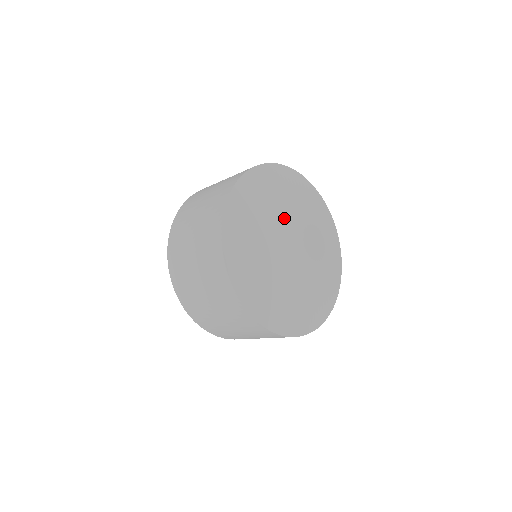
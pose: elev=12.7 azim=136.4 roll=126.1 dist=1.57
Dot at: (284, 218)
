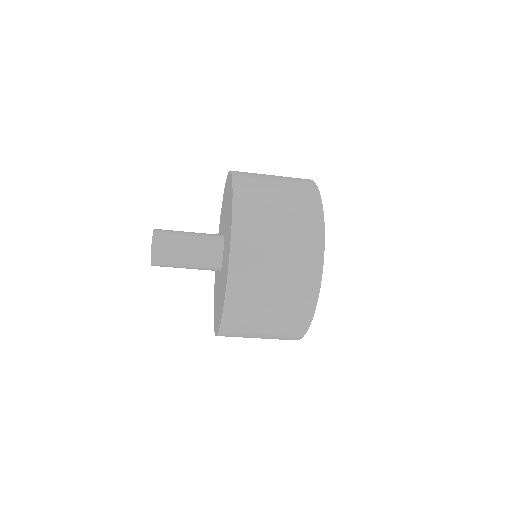
Dot at: occluded
